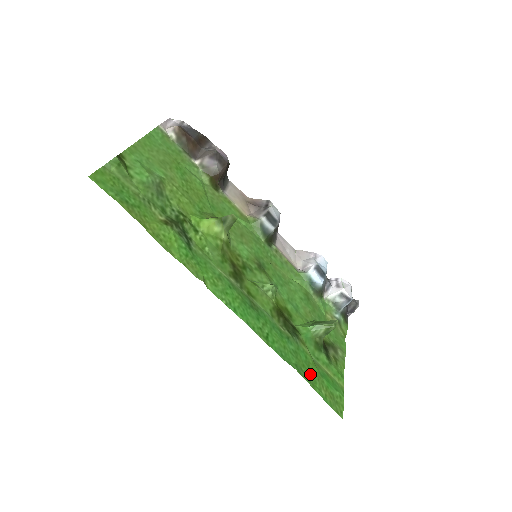
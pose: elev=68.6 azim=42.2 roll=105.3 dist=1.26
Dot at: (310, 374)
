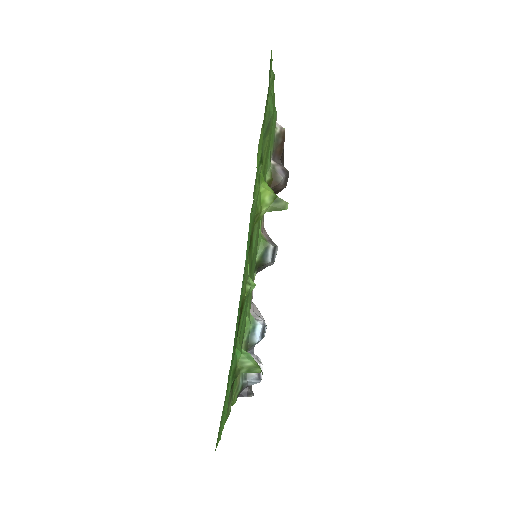
Dot at: occluded
